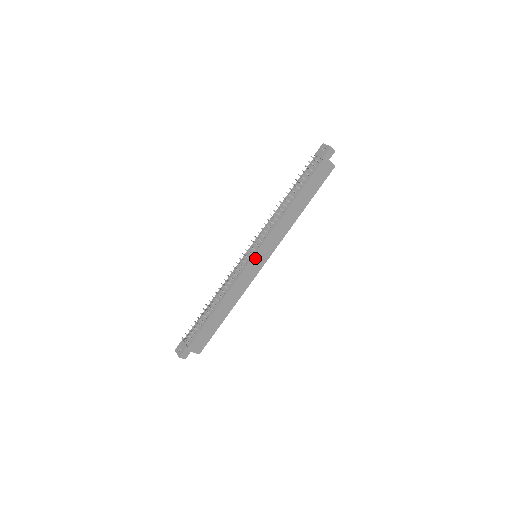
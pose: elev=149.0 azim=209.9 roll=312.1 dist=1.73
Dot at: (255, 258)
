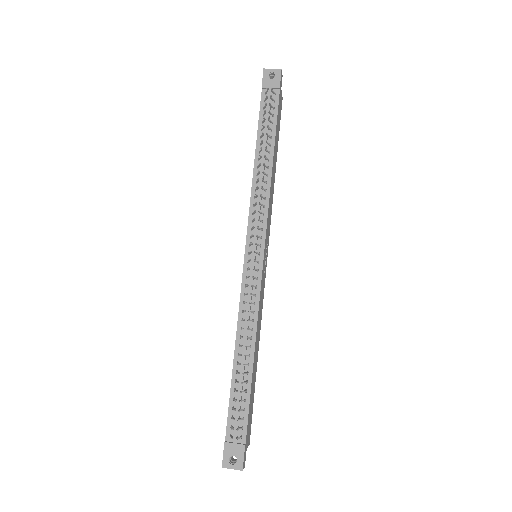
Dot at: (264, 258)
